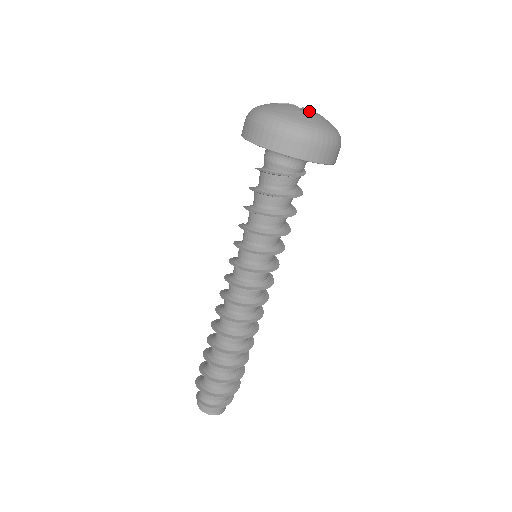
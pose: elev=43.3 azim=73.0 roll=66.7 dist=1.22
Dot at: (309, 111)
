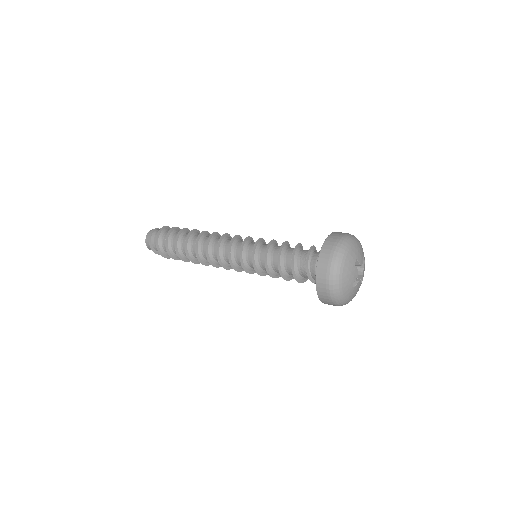
Dot at: (357, 284)
